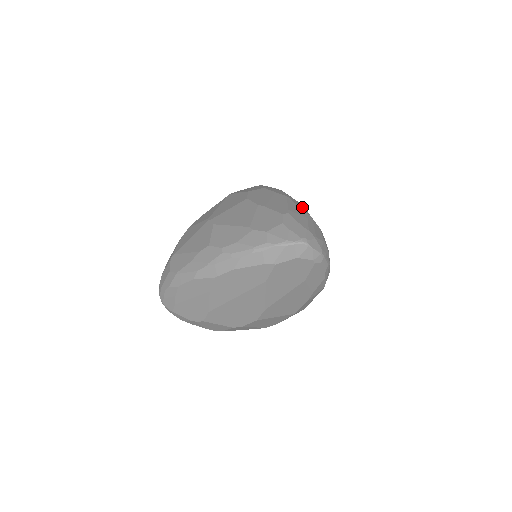
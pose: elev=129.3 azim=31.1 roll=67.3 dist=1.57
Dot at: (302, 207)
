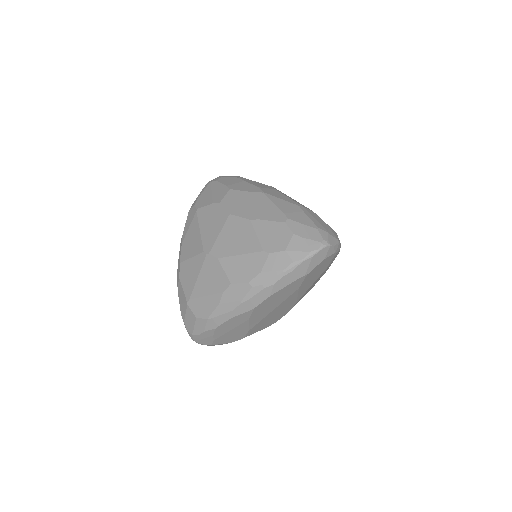
Dot at: (283, 196)
